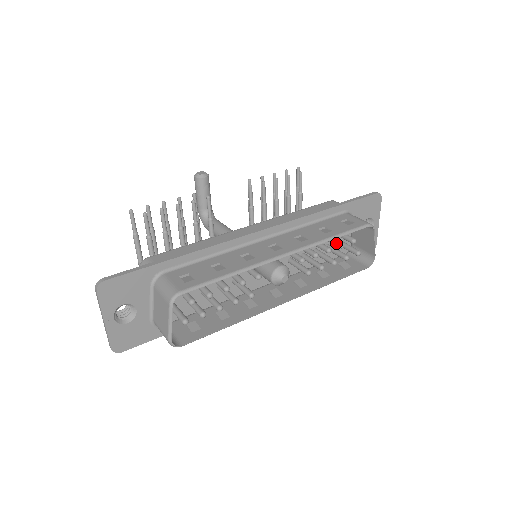
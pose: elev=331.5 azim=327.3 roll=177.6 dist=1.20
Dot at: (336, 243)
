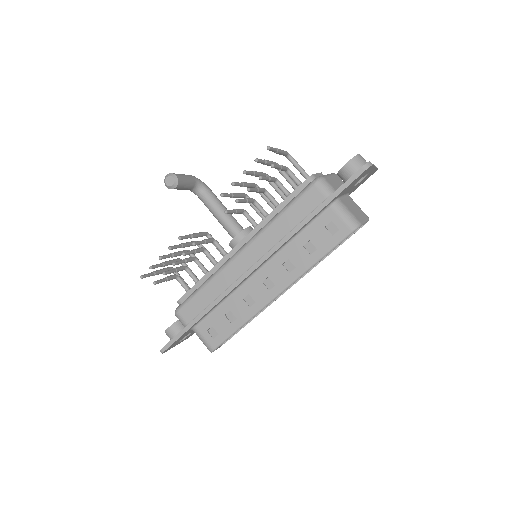
Dot at: occluded
